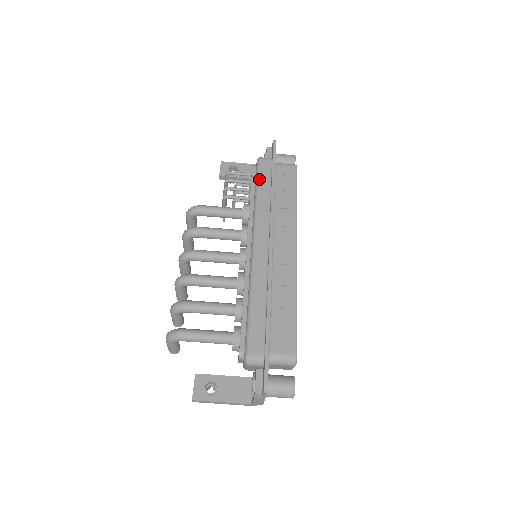
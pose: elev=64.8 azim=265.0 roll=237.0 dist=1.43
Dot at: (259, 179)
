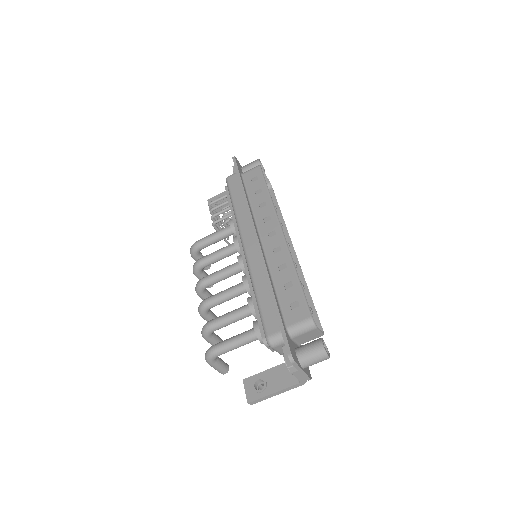
Dot at: (231, 193)
